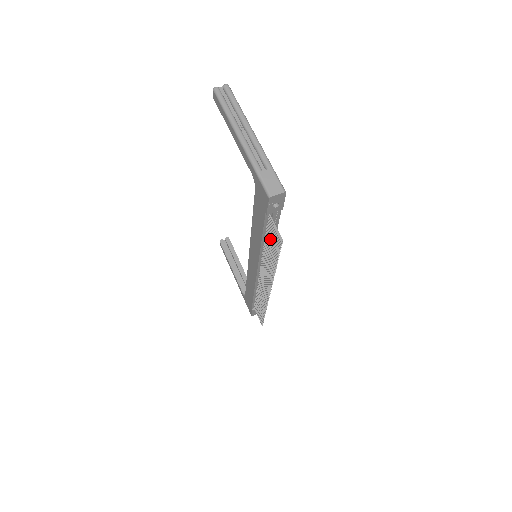
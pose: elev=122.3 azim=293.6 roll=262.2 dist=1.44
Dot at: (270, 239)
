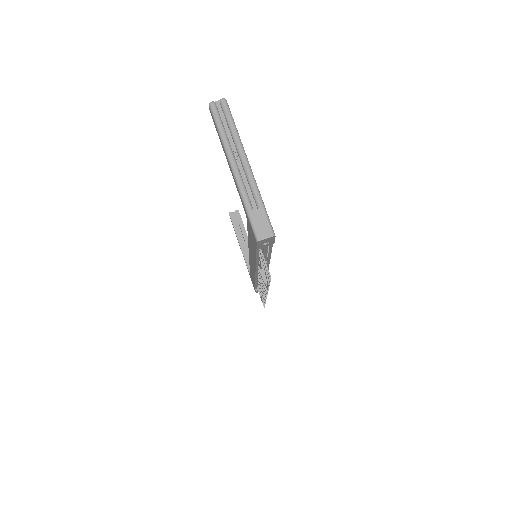
Dot at: (262, 265)
